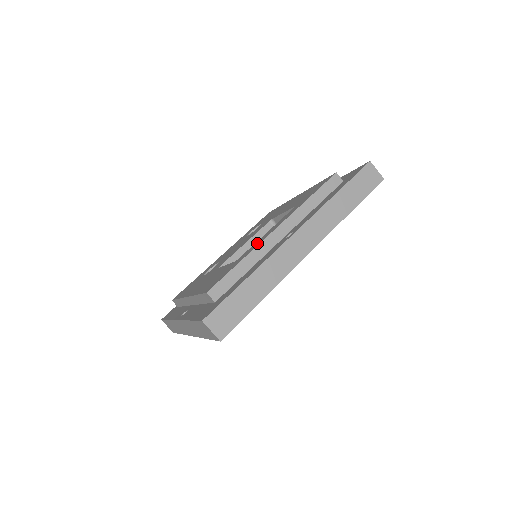
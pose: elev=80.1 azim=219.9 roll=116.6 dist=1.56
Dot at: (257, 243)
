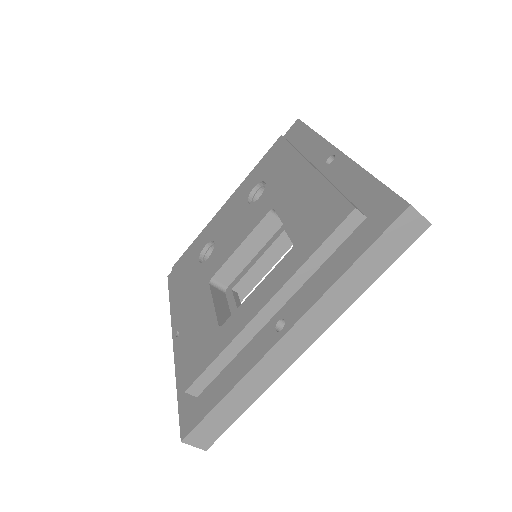
Dot at: (241, 318)
